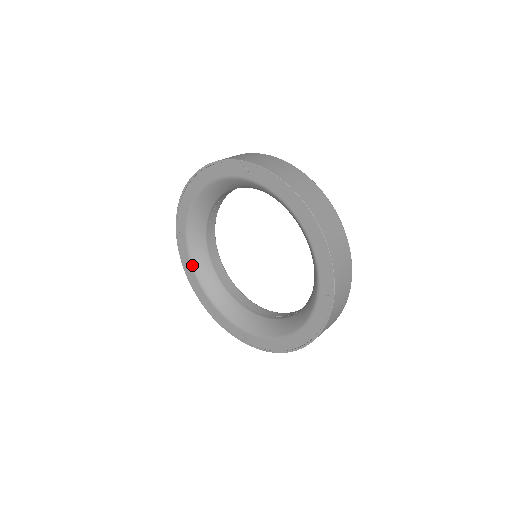
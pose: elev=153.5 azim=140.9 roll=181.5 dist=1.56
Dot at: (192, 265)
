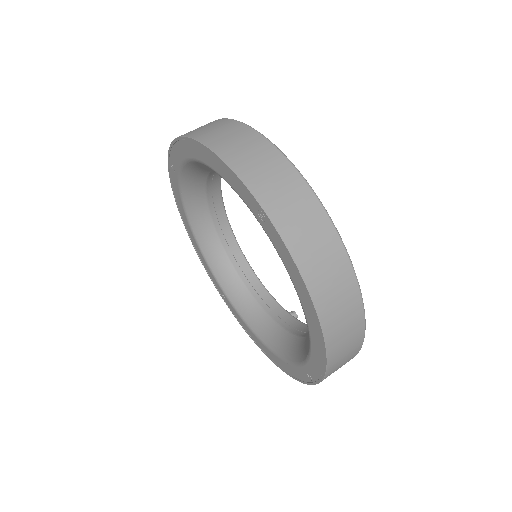
Dot at: (182, 201)
